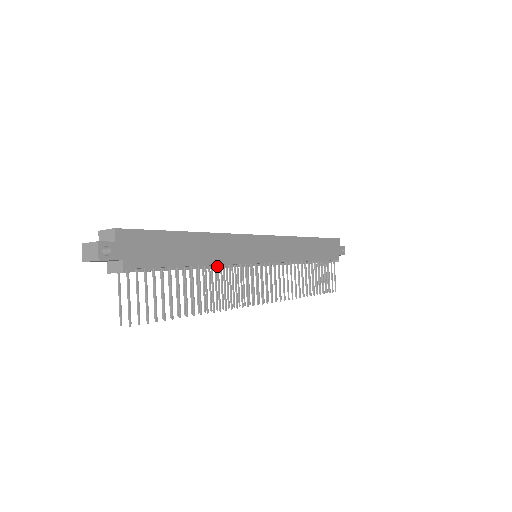
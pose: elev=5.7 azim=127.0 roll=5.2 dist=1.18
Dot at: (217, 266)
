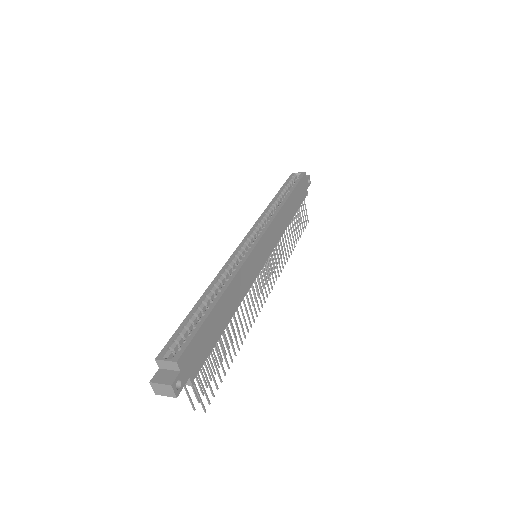
Dot at: occluded
